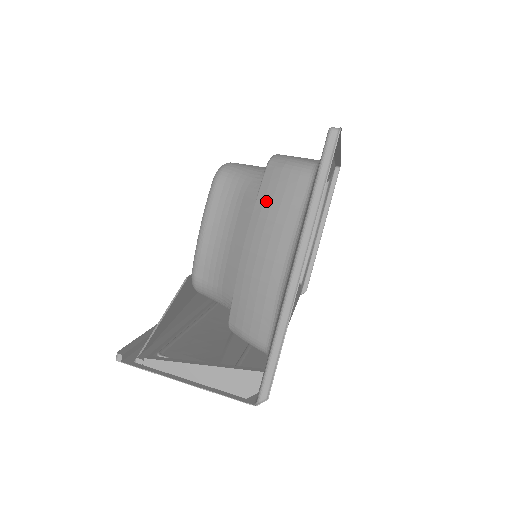
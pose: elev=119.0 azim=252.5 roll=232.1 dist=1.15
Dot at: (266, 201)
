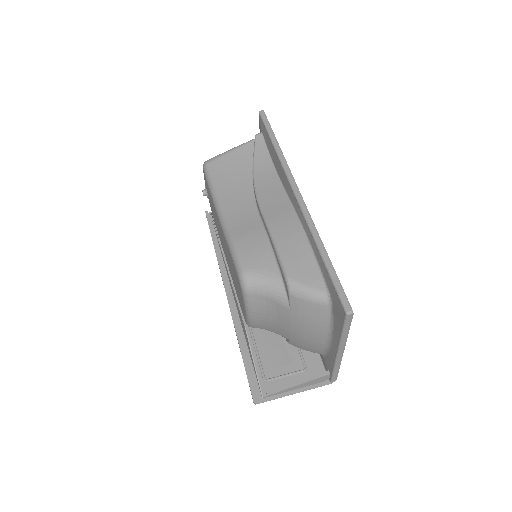
Dot at: (300, 314)
